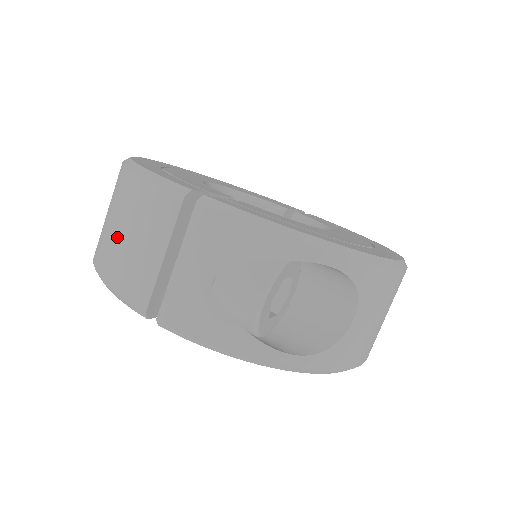
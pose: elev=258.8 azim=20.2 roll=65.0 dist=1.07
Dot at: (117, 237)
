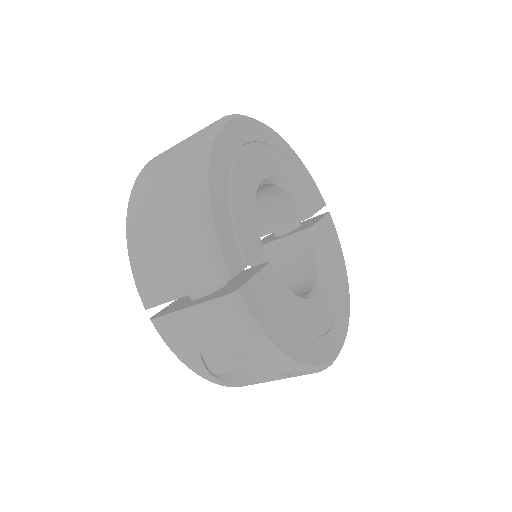
Dot at: (157, 237)
